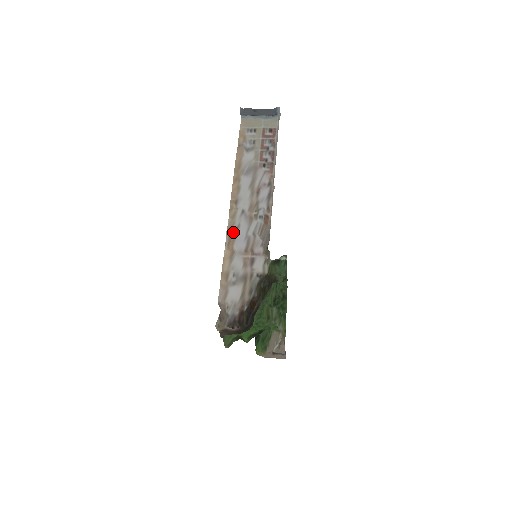
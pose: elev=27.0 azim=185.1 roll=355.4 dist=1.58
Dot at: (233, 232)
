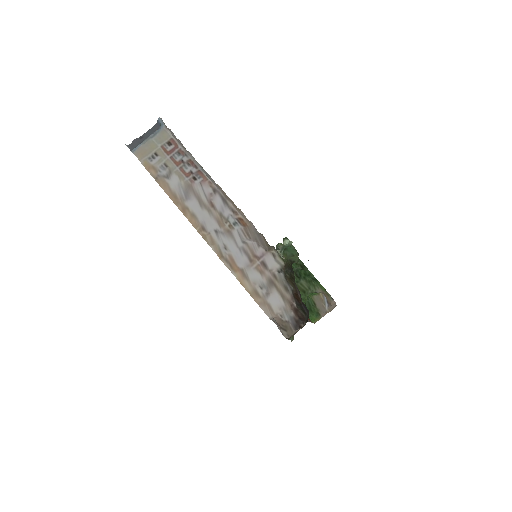
Dot at: (225, 255)
